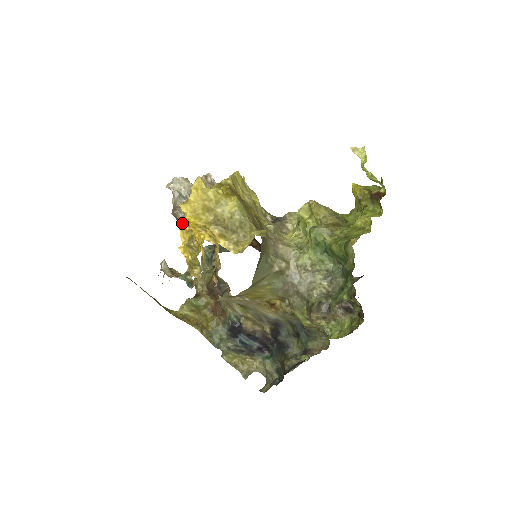
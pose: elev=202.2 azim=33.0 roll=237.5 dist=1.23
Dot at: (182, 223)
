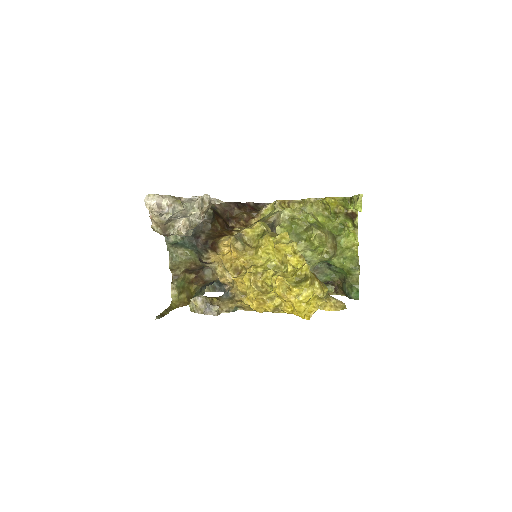
Dot at: occluded
